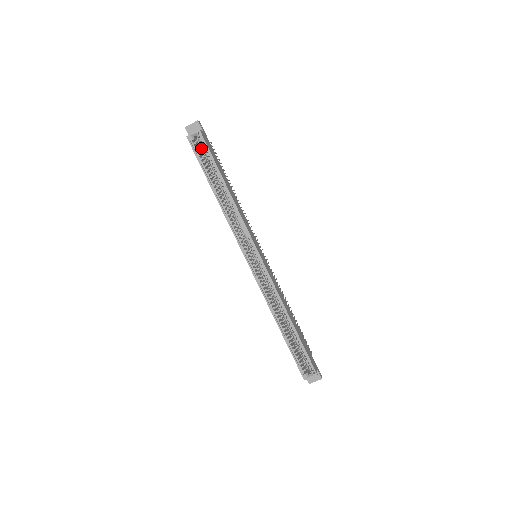
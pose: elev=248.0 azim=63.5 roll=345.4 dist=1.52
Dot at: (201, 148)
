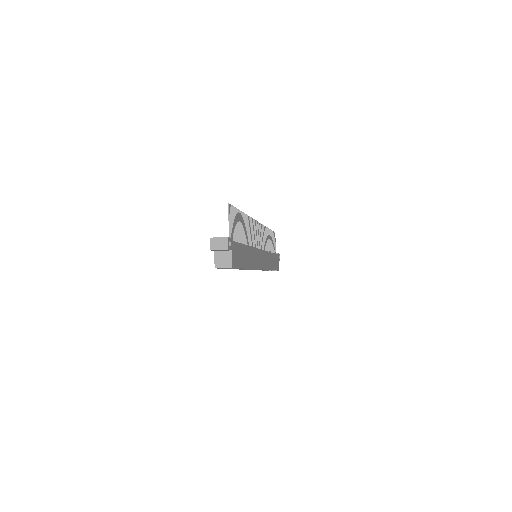
Dot at: occluded
